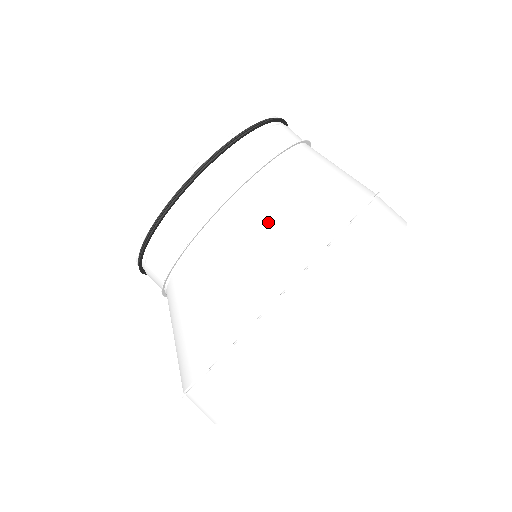
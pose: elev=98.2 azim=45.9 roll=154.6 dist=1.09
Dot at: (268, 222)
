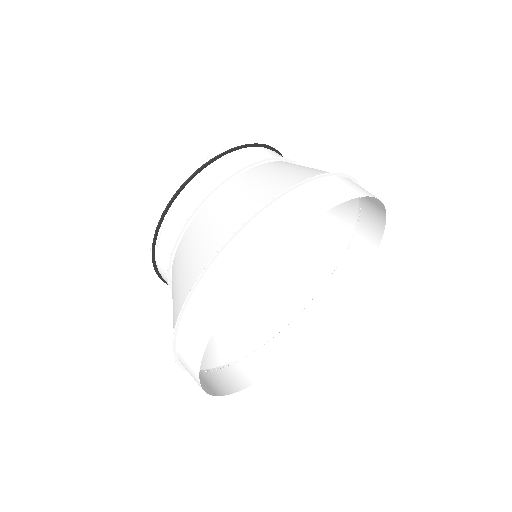
Dot at: (286, 169)
